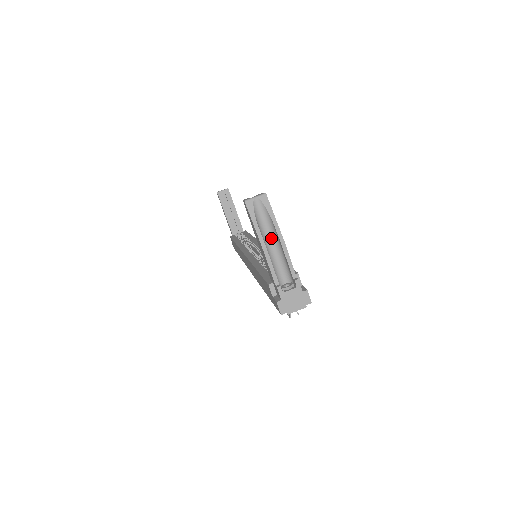
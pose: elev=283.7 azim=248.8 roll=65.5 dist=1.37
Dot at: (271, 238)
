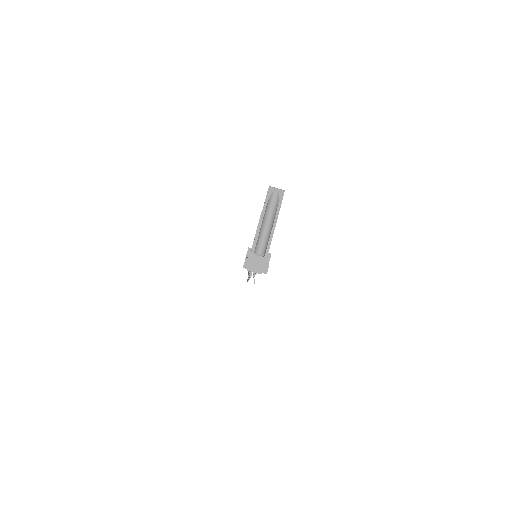
Dot at: (270, 219)
